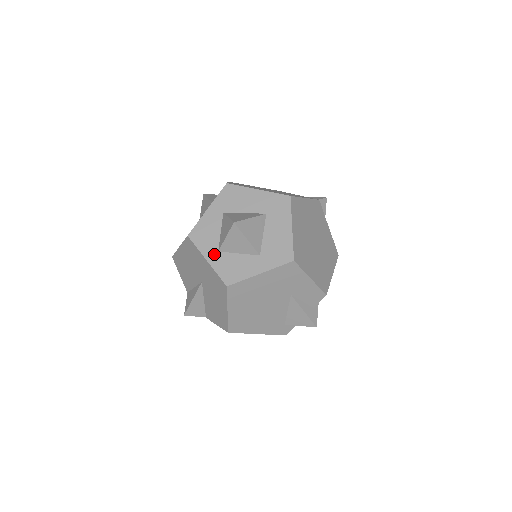
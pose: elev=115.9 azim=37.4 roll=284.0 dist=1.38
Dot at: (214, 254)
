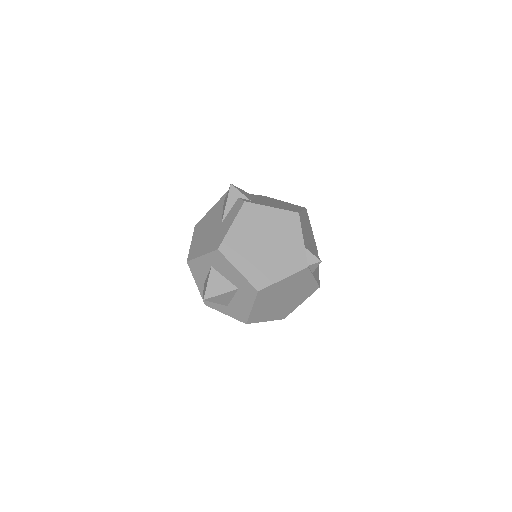
Dot at: (201, 284)
